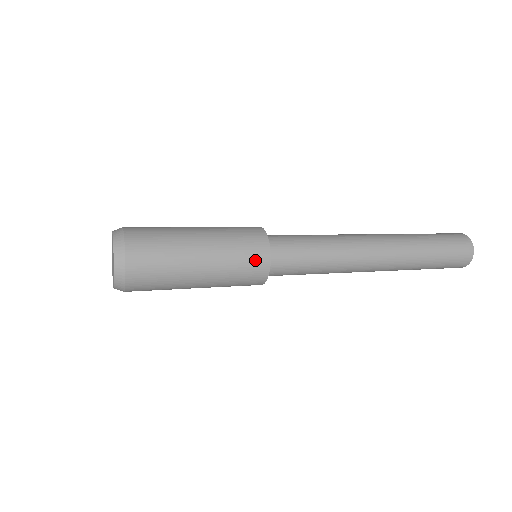
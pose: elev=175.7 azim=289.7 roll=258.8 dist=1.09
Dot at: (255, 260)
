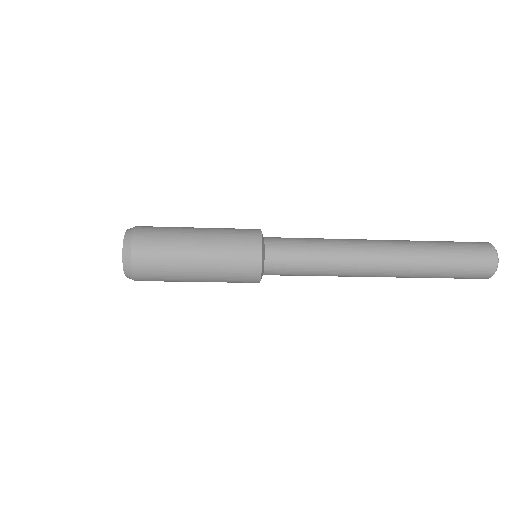
Dot at: (246, 275)
